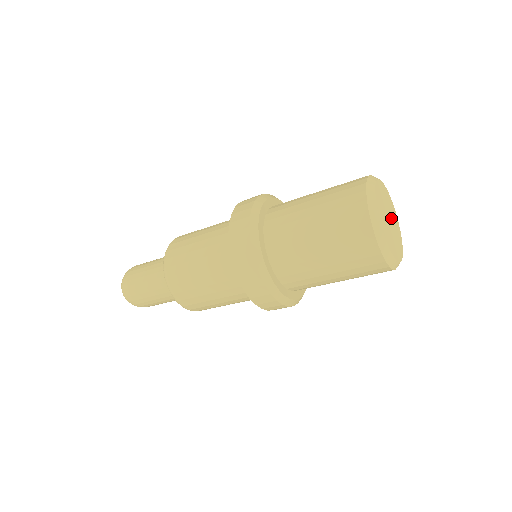
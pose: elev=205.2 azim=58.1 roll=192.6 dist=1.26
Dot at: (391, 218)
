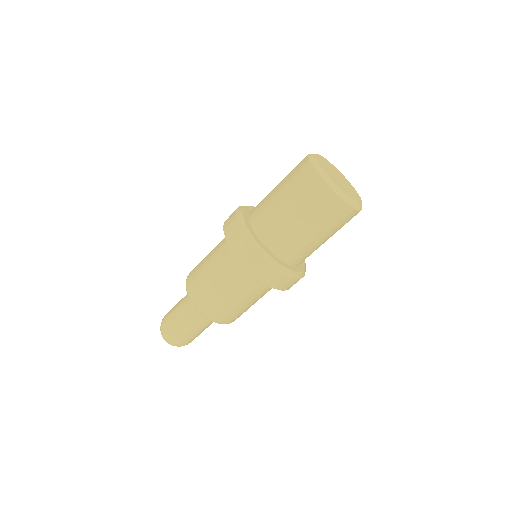
Dot at: (340, 178)
